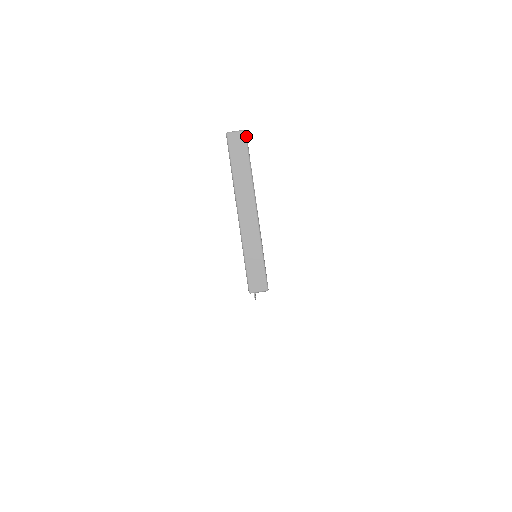
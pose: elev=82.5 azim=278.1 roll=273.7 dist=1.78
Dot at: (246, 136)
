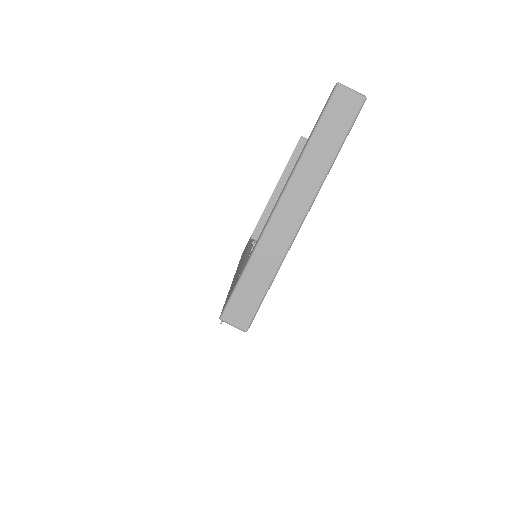
Dot at: (362, 106)
